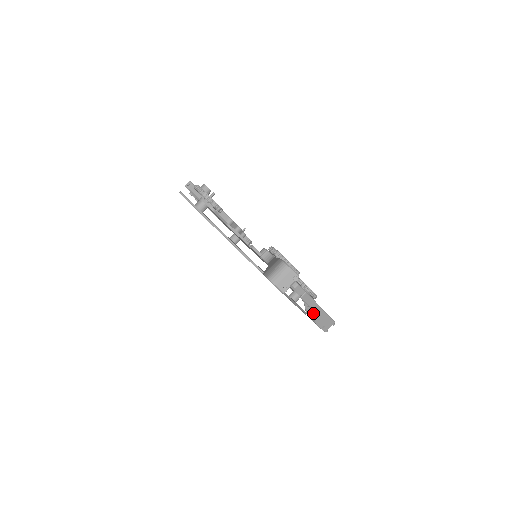
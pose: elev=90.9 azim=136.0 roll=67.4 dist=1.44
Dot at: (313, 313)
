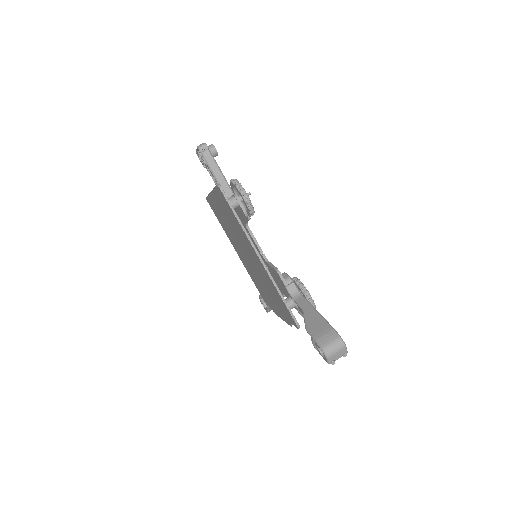
Dot at: occluded
